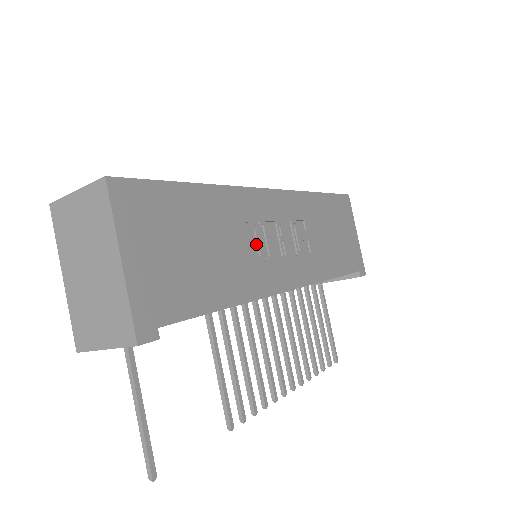
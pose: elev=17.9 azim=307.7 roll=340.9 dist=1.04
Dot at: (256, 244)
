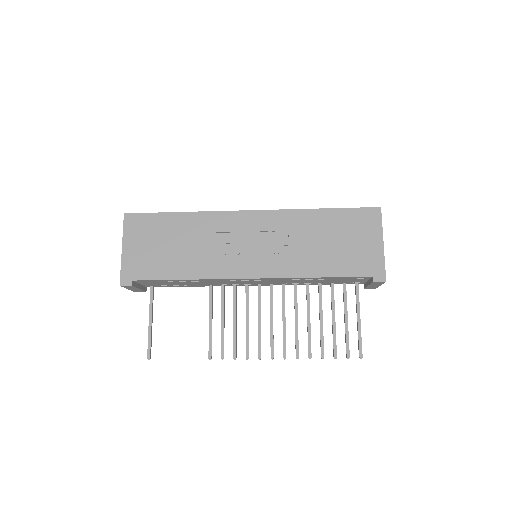
Dot at: (224, 246)
